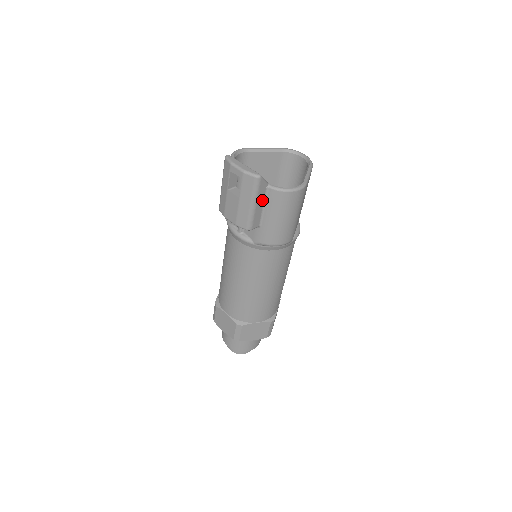
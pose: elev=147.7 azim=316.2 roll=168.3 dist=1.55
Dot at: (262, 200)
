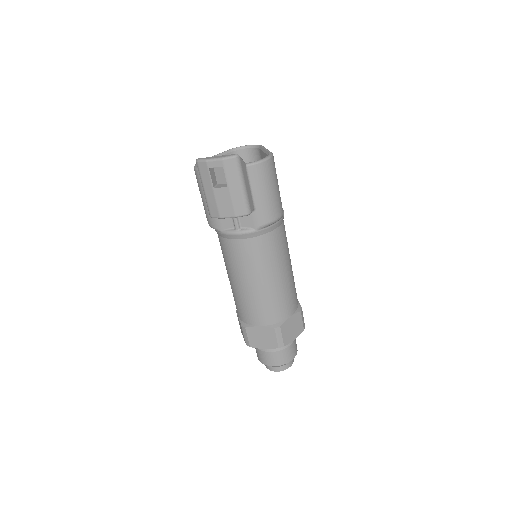
Dot at: (247, 180)
